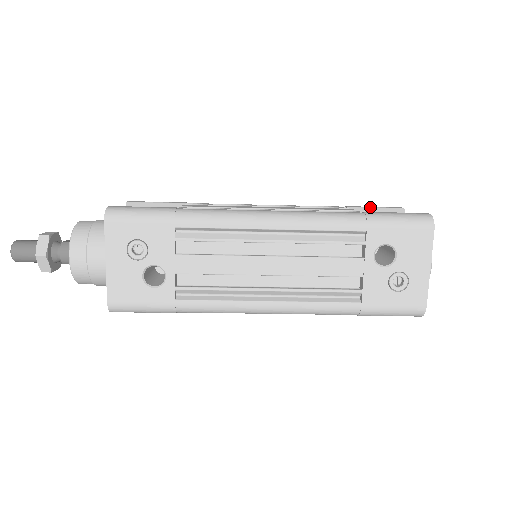
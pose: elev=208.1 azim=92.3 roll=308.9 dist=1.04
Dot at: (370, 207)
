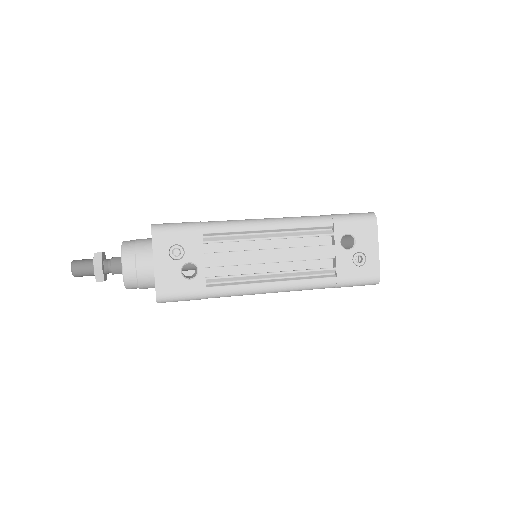
Dot at: occluded
